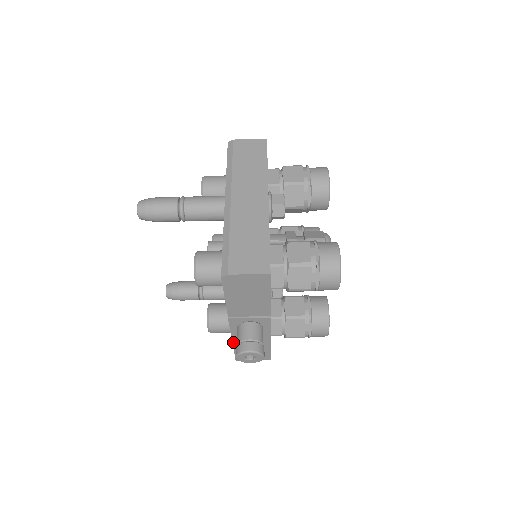
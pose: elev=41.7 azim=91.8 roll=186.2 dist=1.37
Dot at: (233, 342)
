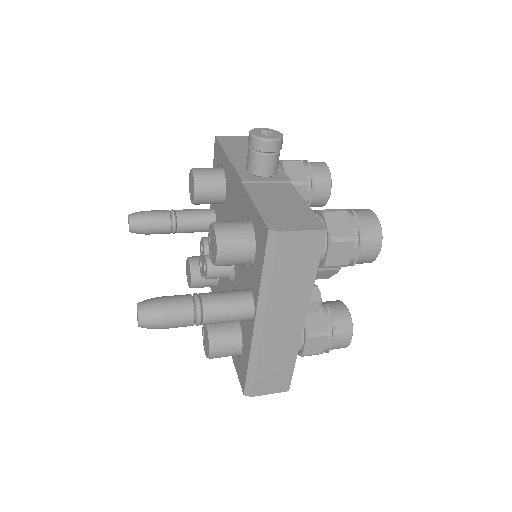
Dot at: occluded
